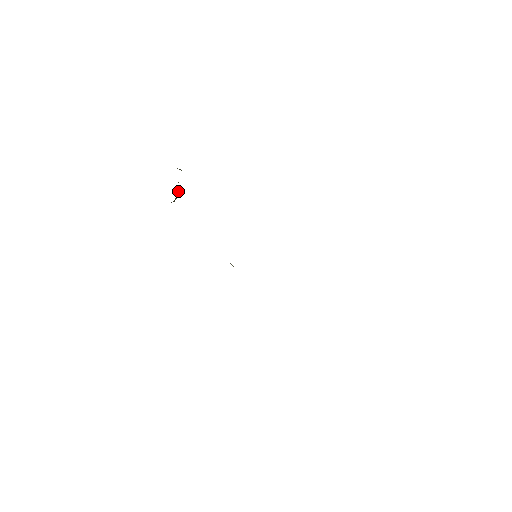
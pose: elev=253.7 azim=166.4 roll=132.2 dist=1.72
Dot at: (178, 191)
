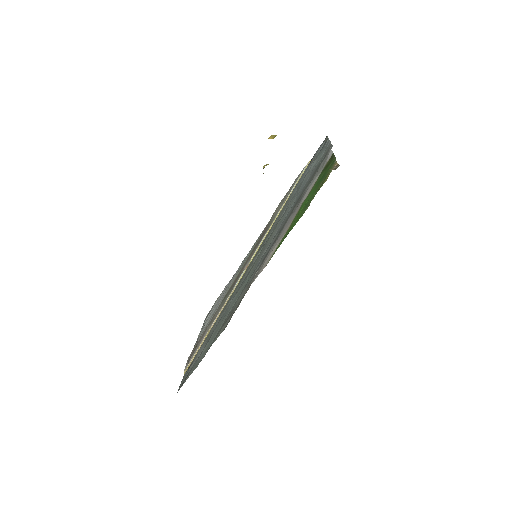
Dot at: occluded
